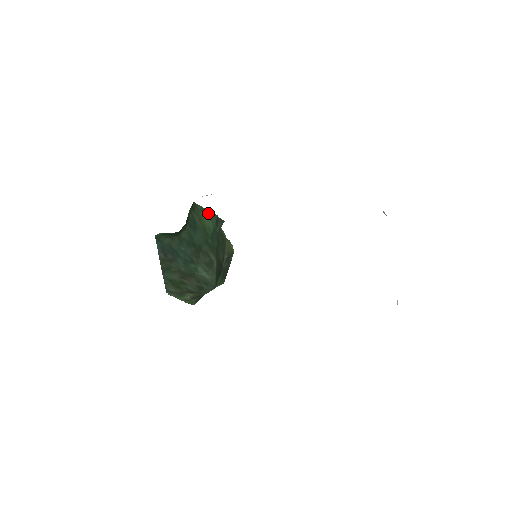
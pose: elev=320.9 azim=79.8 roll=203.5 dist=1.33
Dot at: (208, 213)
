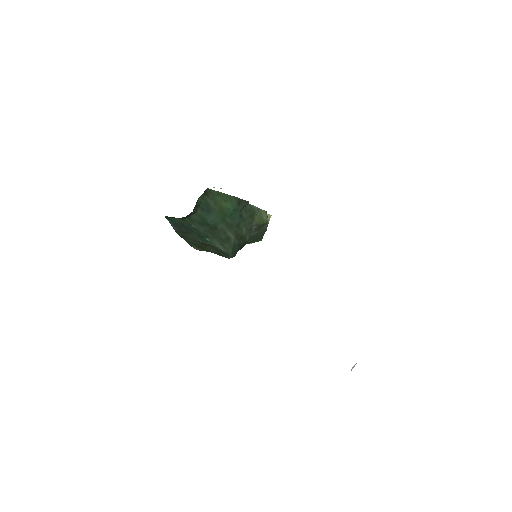
Dot at: (226, 196)
